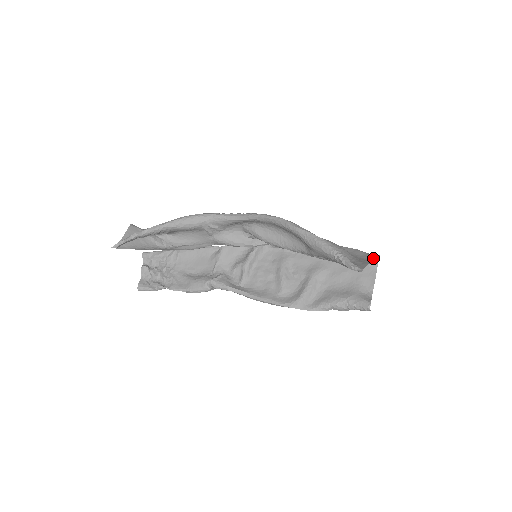
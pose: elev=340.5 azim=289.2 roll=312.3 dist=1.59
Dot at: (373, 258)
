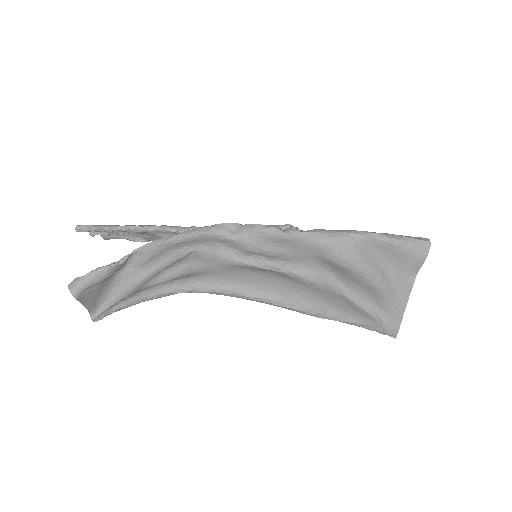
Dot at: (417, 269)
